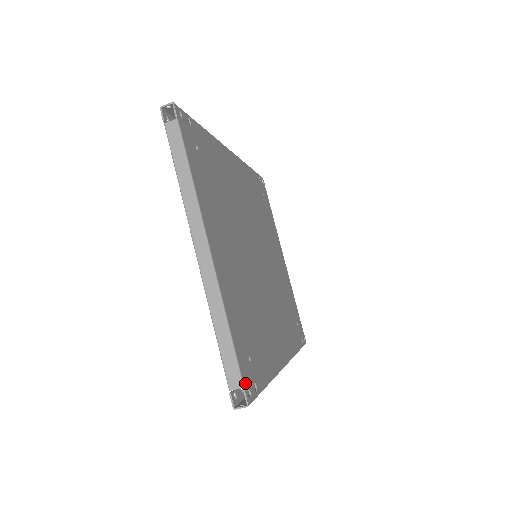
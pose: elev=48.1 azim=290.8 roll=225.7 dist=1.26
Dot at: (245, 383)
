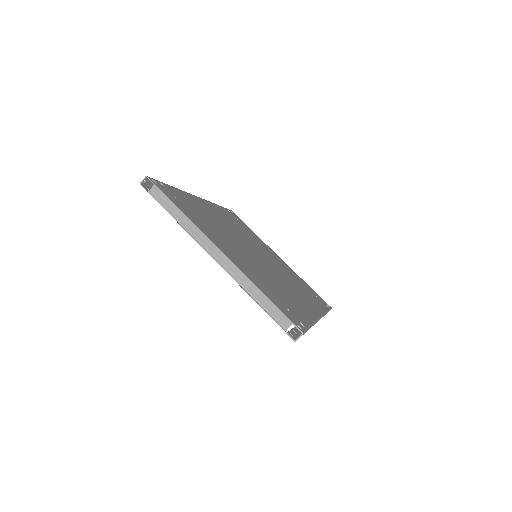
Dot at: (292, 321)
